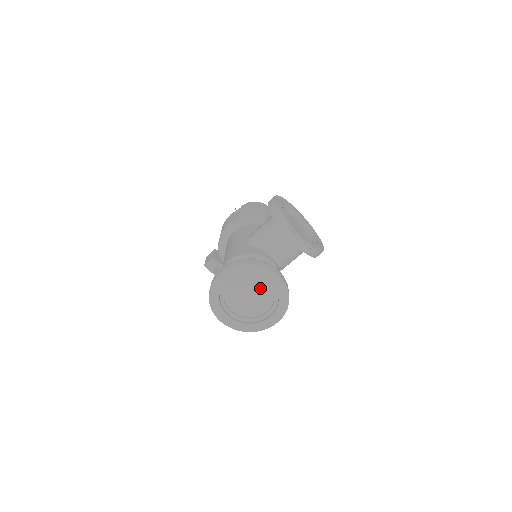
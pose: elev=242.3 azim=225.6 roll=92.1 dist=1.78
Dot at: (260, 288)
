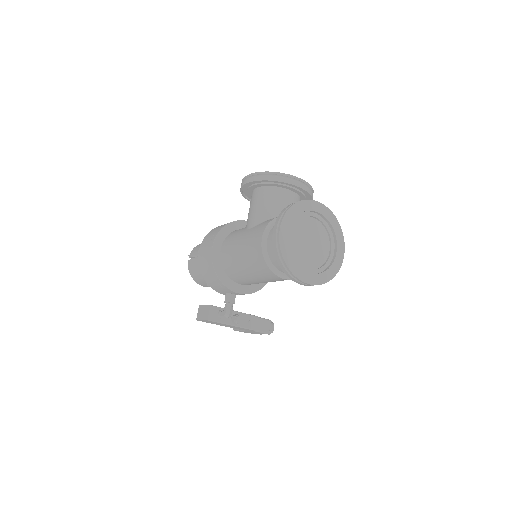
Dot at: (312, 228)
